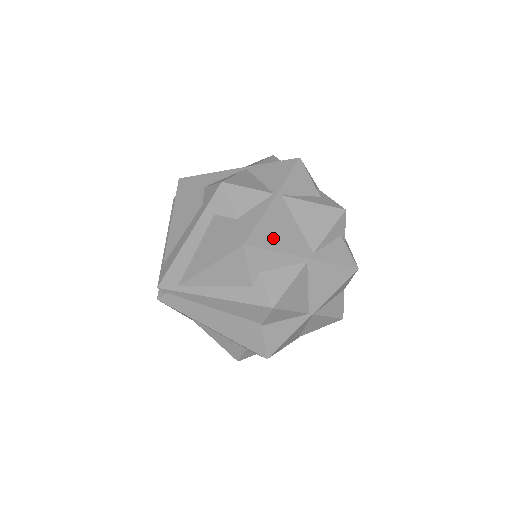
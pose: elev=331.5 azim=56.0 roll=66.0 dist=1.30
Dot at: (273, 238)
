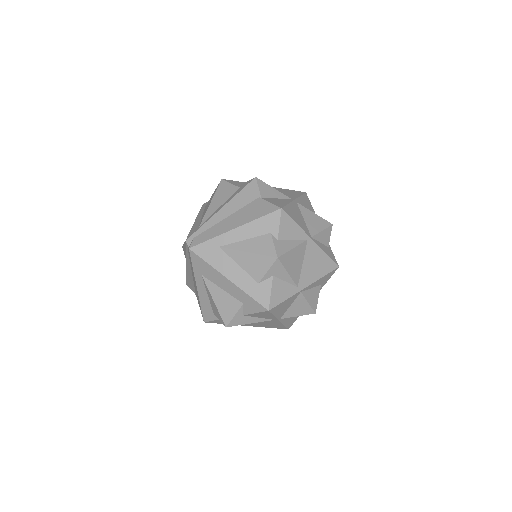
Dot at: occluded
